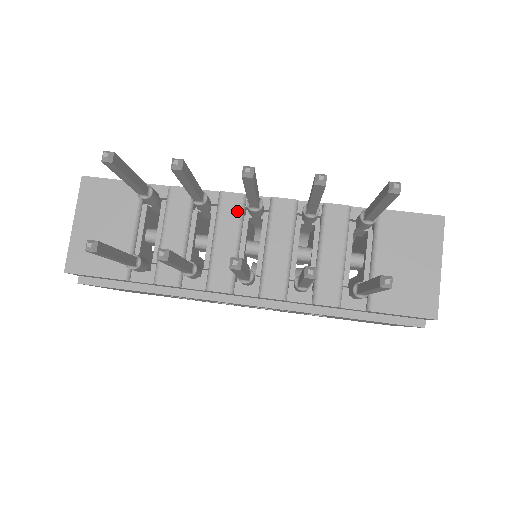
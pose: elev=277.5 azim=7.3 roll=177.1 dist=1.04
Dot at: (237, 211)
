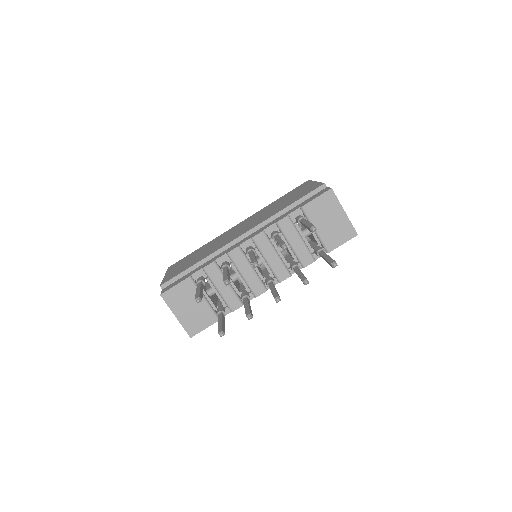
Dot at: (241, 256)
